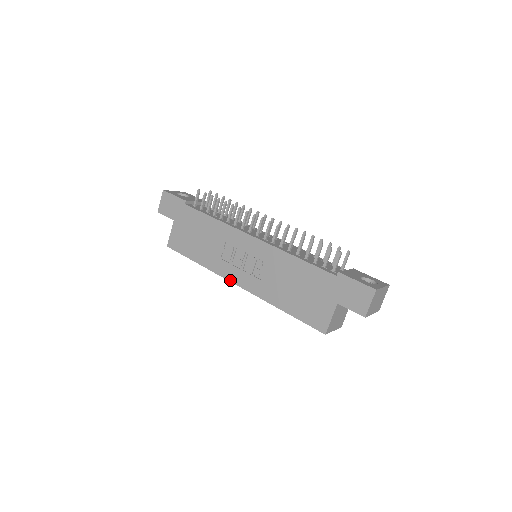
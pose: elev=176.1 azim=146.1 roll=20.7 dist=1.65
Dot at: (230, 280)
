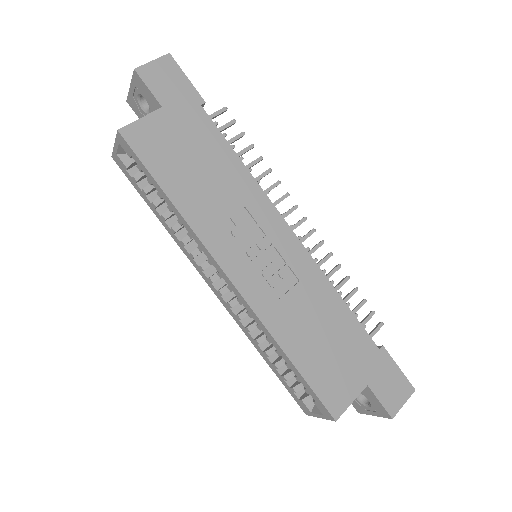
Dot at: (222, 264)
